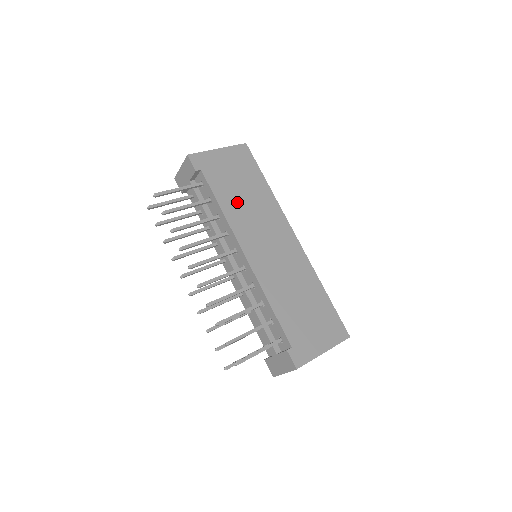
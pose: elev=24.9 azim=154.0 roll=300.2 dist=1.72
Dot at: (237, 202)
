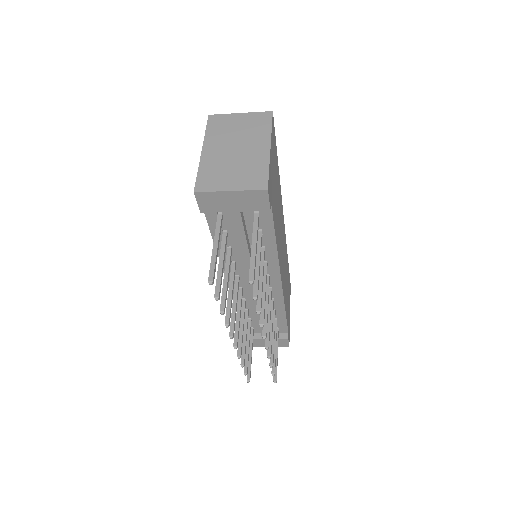
Dot at: (277, 221)
